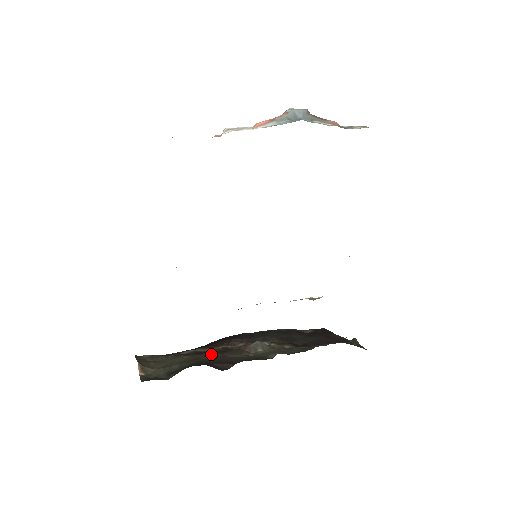
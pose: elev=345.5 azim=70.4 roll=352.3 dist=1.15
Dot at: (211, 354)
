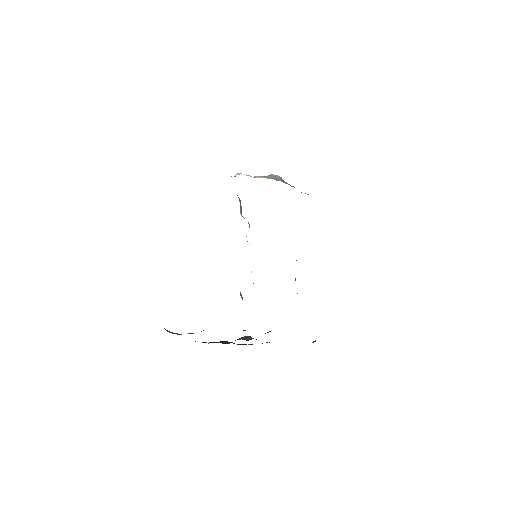
Dot at: occluded
